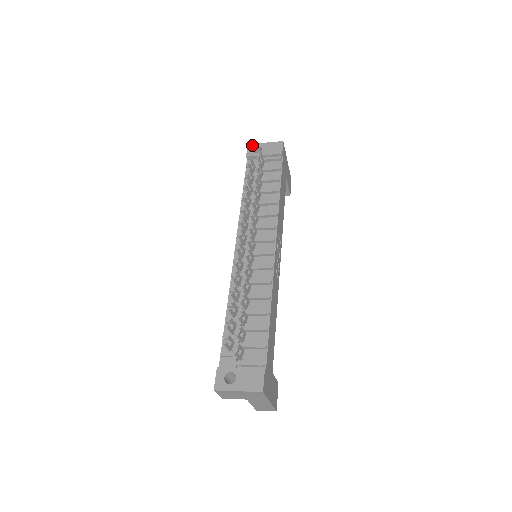
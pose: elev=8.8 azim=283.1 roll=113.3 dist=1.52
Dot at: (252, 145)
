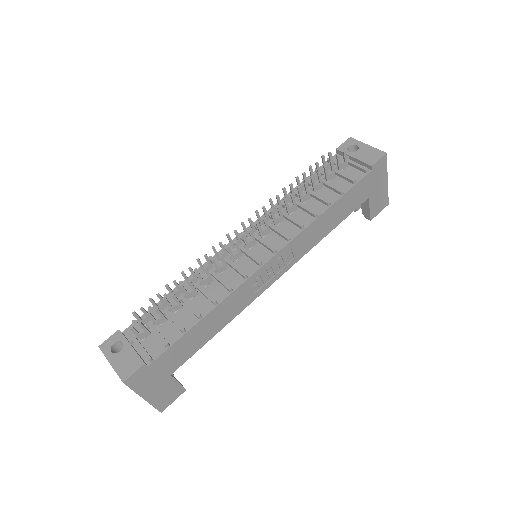
Dot at: (353, 140)
